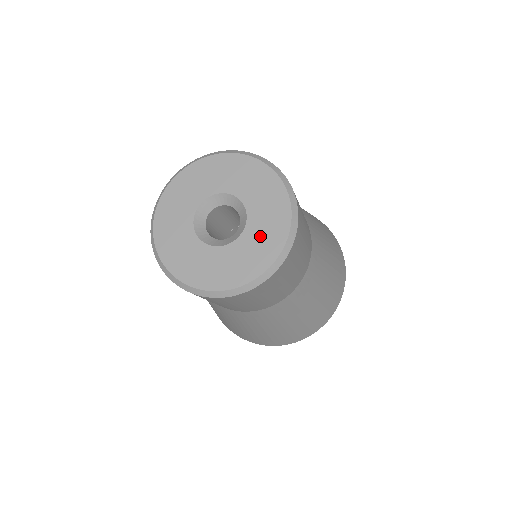
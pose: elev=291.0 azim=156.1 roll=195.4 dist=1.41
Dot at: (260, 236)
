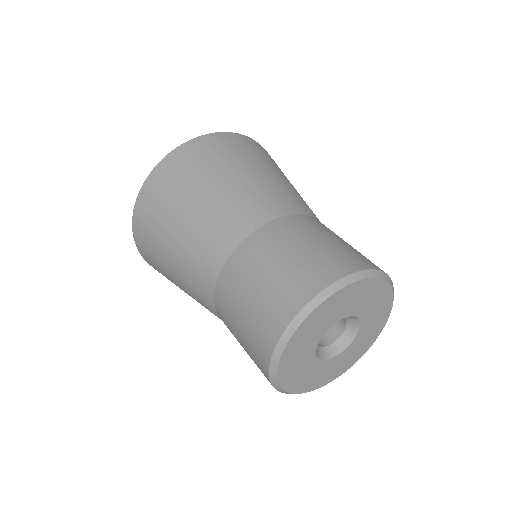
Dot at: (341, 362)
